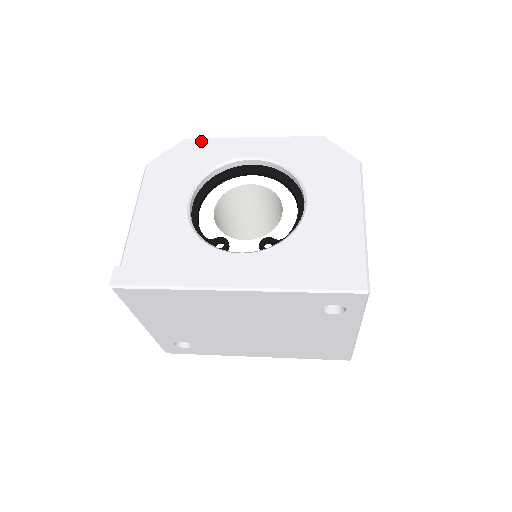
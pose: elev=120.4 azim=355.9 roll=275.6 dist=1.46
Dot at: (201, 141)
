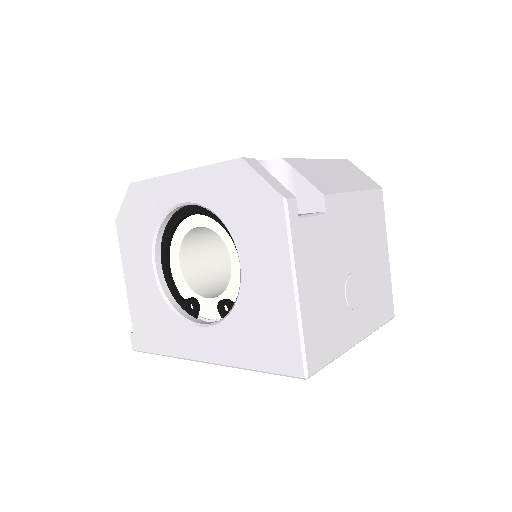
Dot at: (141, 185)
